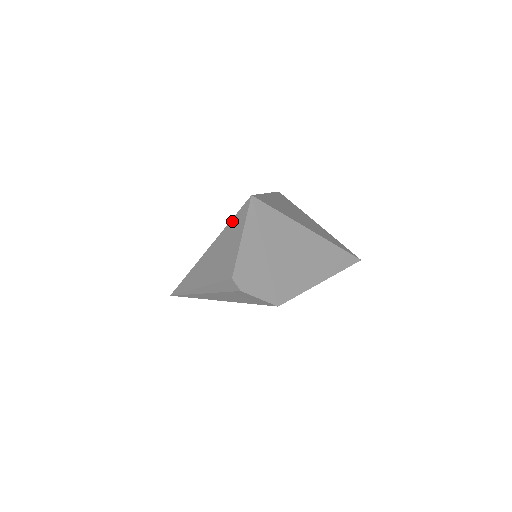
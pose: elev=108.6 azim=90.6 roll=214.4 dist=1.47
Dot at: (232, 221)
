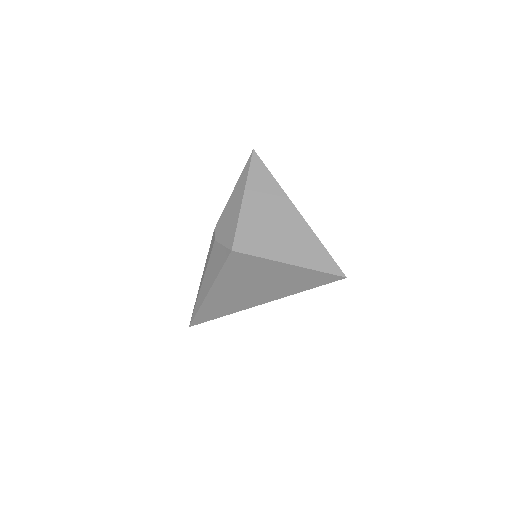
Dot at: occluded
